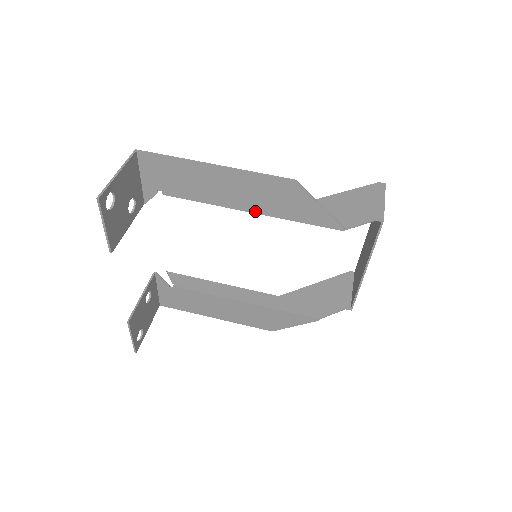
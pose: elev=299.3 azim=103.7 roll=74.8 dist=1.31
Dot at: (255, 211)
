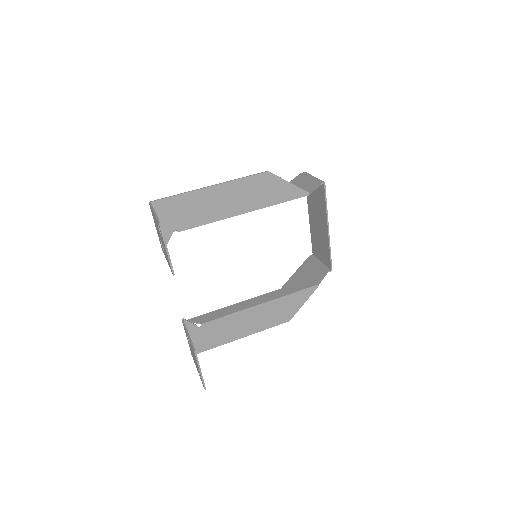
Dot at: (248, 210)
